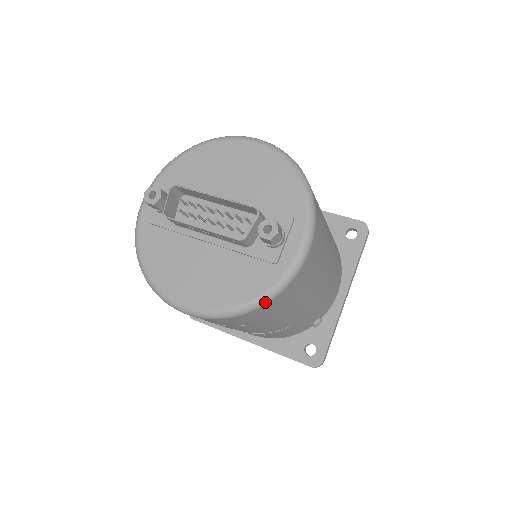
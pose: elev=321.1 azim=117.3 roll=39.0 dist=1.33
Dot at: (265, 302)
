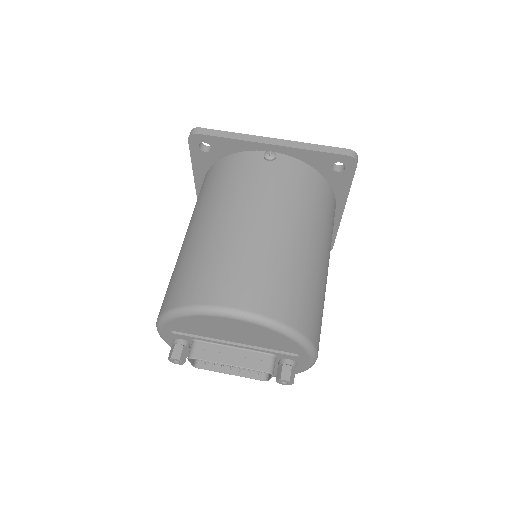
Dot at: occluded
